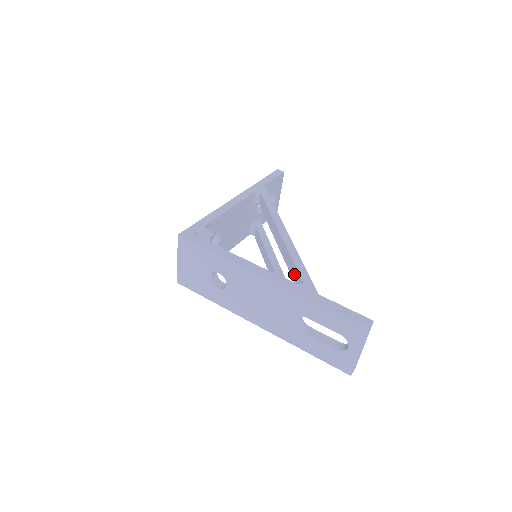
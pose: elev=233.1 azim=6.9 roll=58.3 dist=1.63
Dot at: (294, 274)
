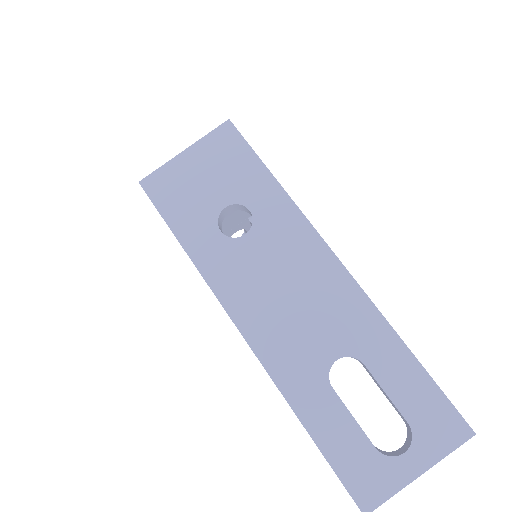
Dot at: occluded
